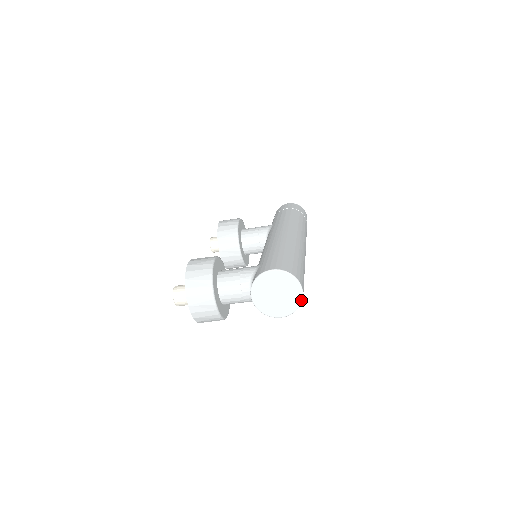
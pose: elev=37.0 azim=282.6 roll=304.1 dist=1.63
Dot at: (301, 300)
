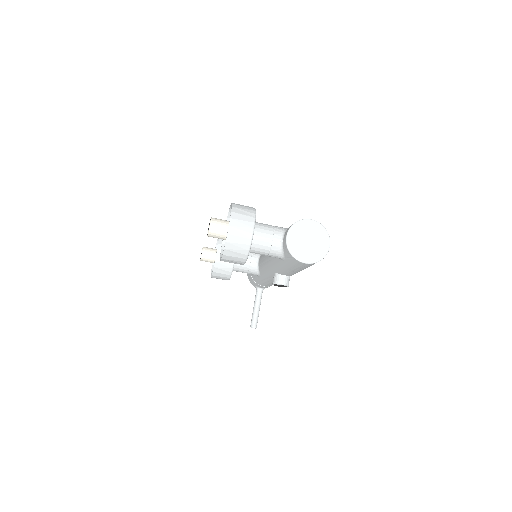
Dot at: occluded
